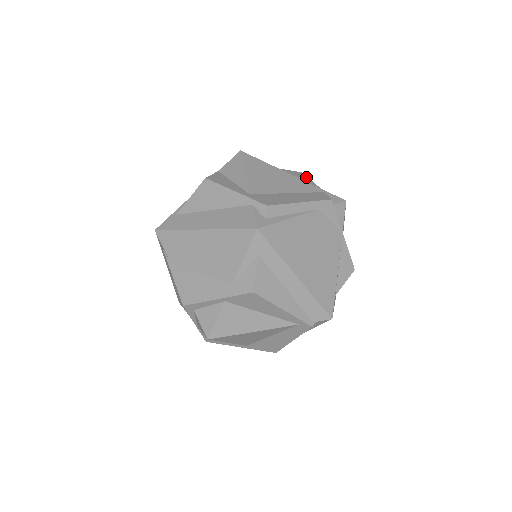
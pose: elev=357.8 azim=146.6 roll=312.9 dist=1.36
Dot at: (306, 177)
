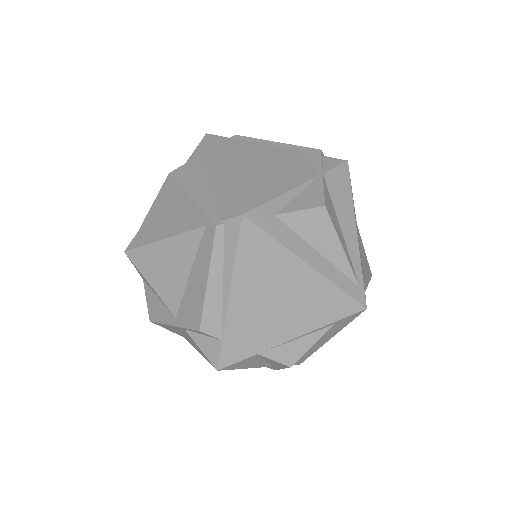
Dot at: occluded
